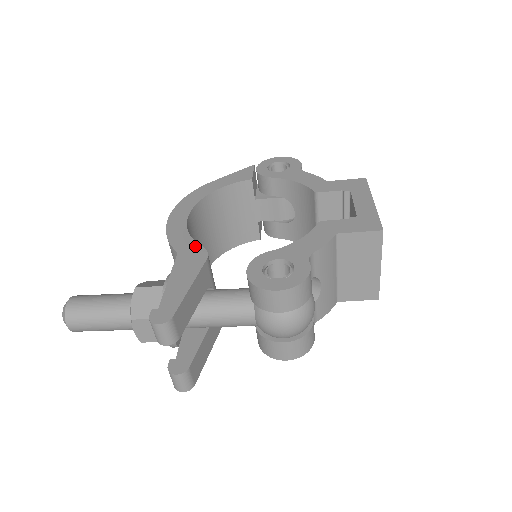
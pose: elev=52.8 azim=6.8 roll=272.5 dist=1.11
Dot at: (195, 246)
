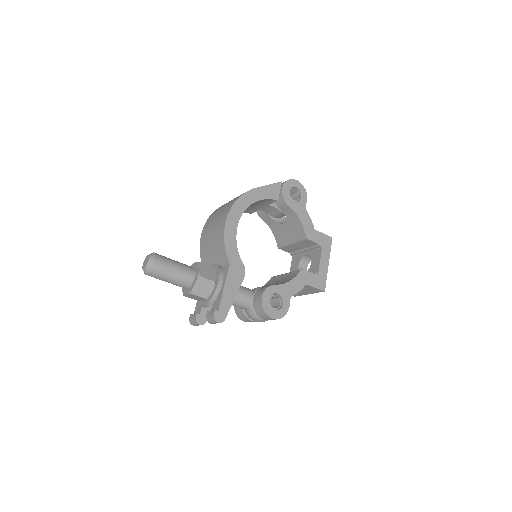
Dot at: (240, 262)
